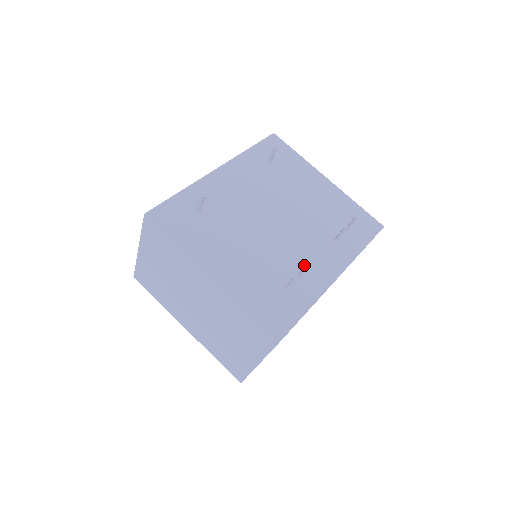
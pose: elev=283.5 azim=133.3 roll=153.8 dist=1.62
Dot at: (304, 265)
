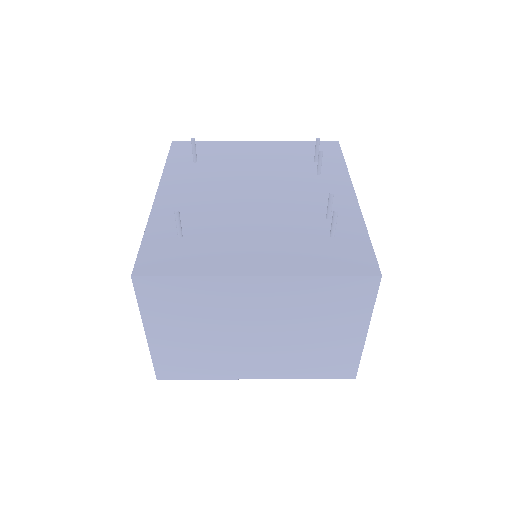
Dot at: (320, 207)
